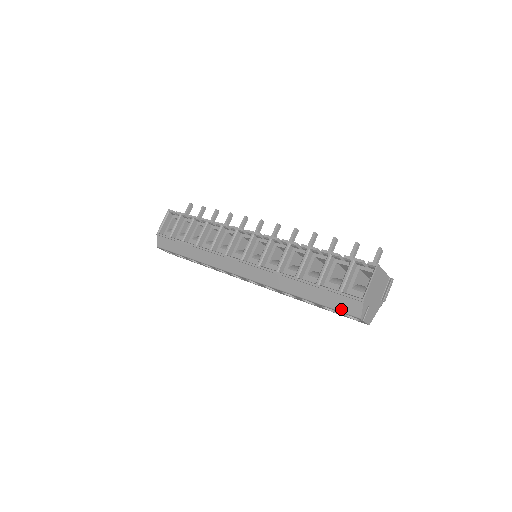
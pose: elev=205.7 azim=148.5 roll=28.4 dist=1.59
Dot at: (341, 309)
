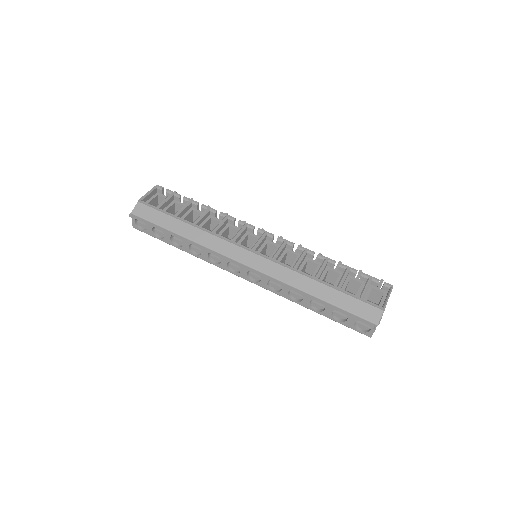
Dot at: (359, 314)
